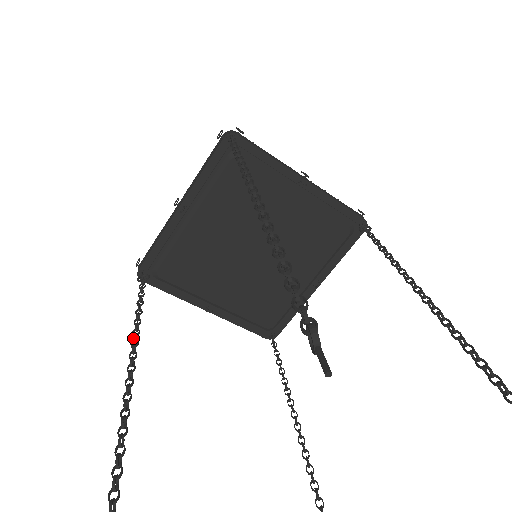
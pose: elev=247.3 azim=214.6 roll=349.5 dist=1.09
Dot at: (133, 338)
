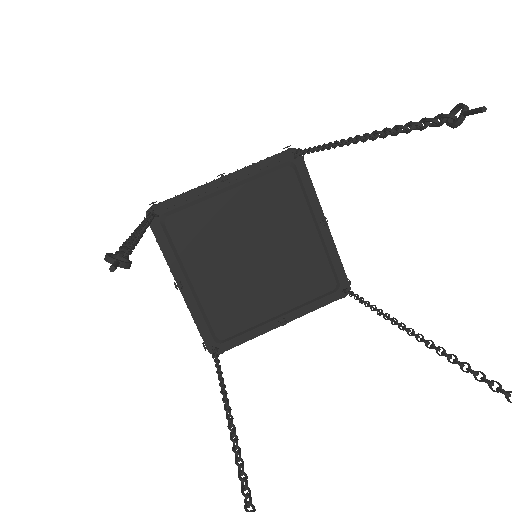
Dot at: (146, 219)
